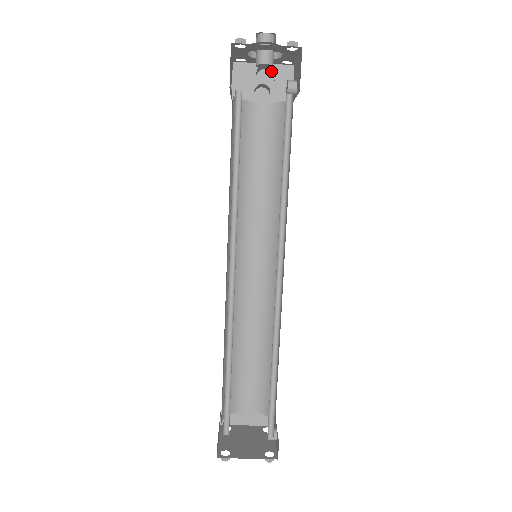
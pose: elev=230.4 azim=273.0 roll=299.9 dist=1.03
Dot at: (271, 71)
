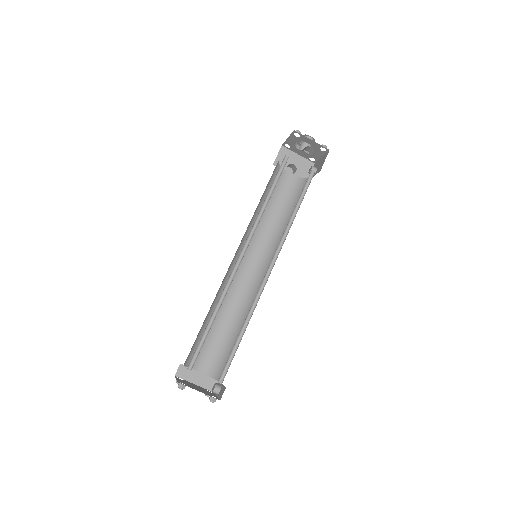
Dot at: (301, 160)
